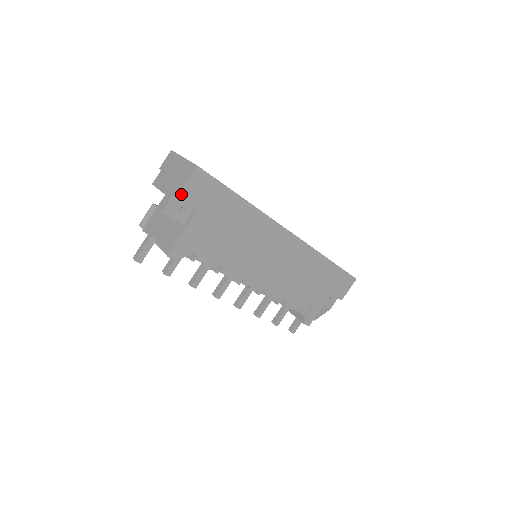
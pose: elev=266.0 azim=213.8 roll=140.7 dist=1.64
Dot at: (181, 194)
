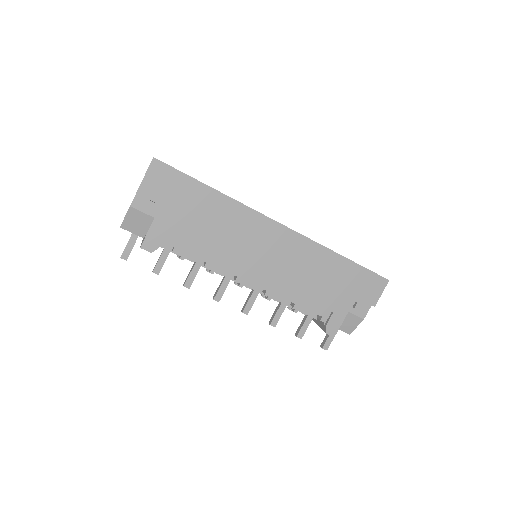
Dot at: (142, 186)
